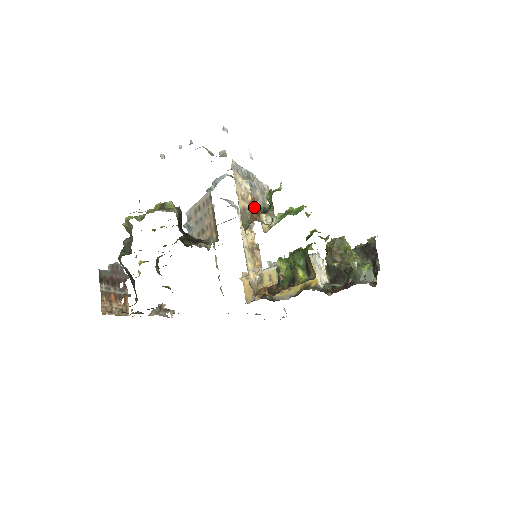
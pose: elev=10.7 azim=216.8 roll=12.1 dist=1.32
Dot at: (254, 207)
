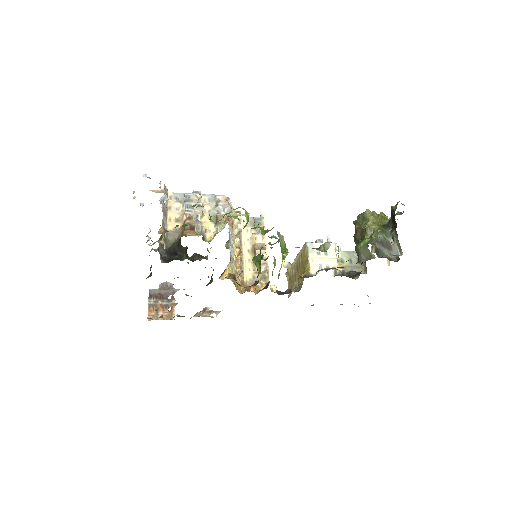
Dot at: occluded
